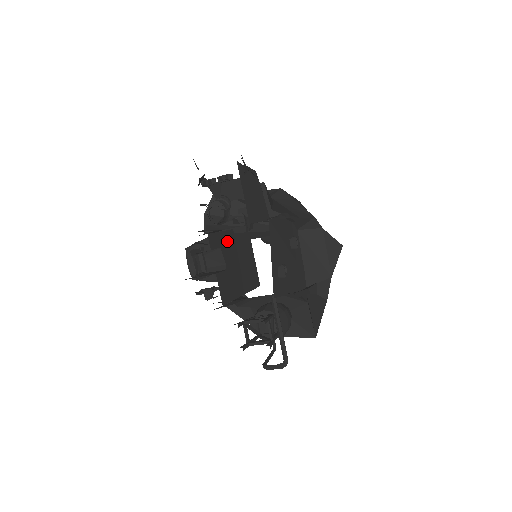
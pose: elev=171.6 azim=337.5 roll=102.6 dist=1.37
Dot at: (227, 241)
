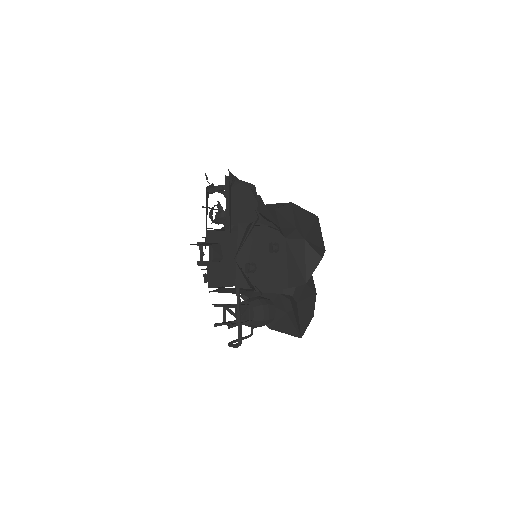
Dot at: (231, 239)
